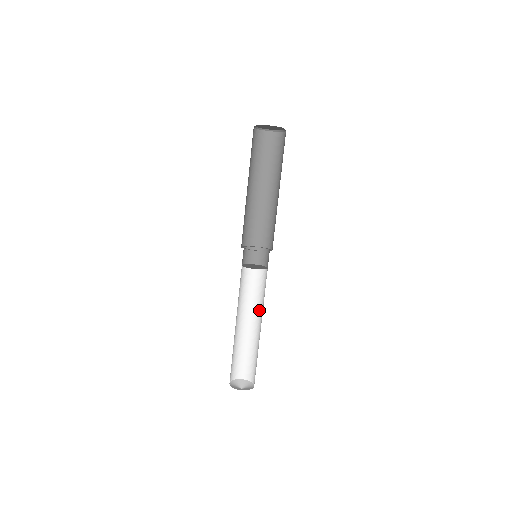
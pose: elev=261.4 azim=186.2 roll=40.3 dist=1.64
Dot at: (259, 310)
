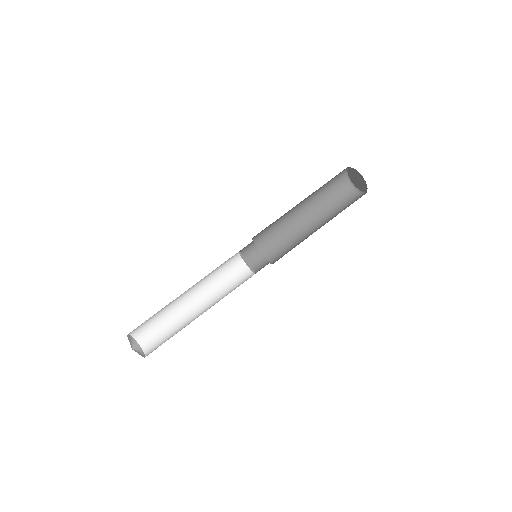
Dot at: (208, 294)
